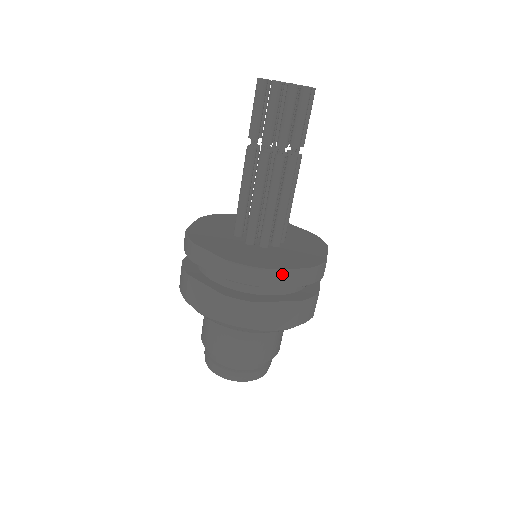
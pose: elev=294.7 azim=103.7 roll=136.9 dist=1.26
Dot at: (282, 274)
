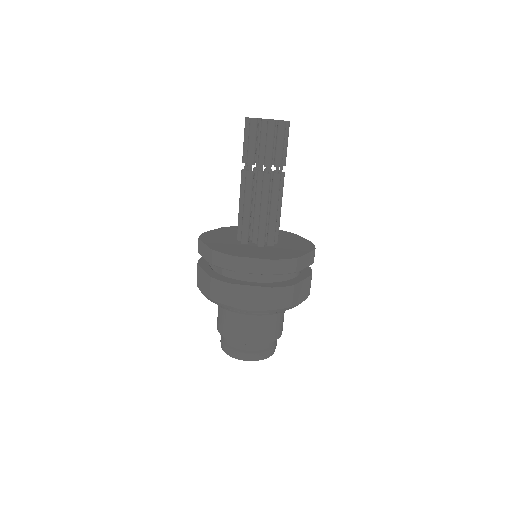
Dot at: (305, 259)
